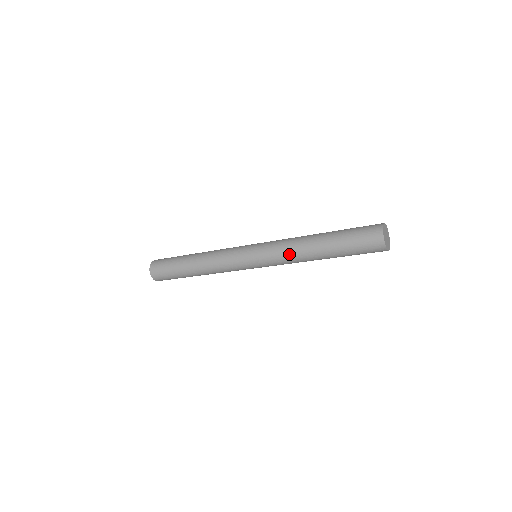
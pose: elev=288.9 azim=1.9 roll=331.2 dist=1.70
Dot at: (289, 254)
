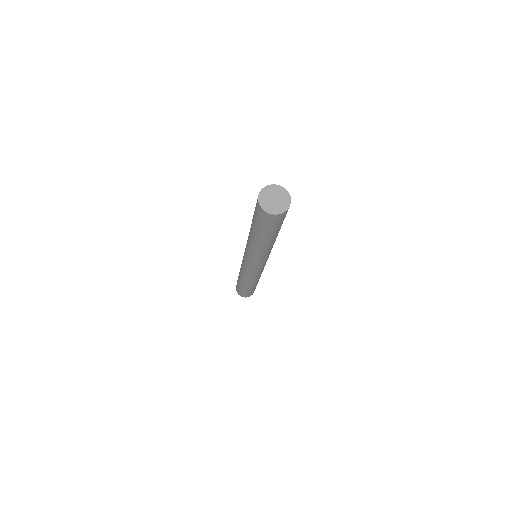
Dot at: (259, 254)
